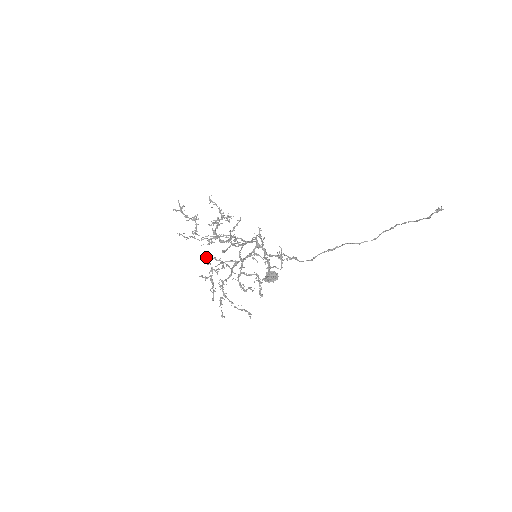
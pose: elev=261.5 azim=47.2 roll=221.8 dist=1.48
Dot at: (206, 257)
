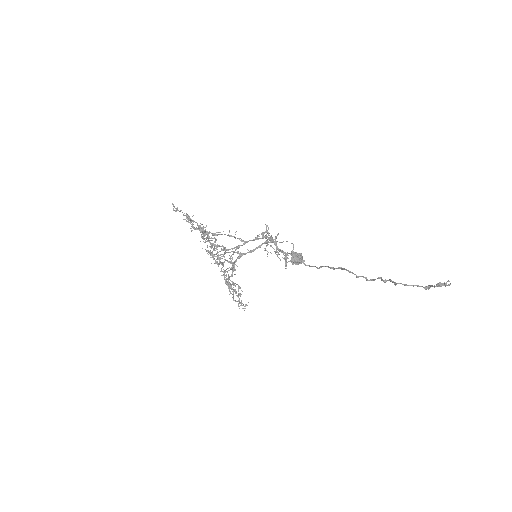
Dot at: (207, 250)
